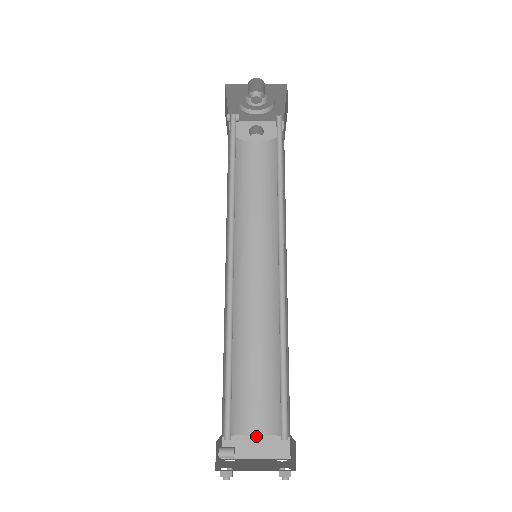
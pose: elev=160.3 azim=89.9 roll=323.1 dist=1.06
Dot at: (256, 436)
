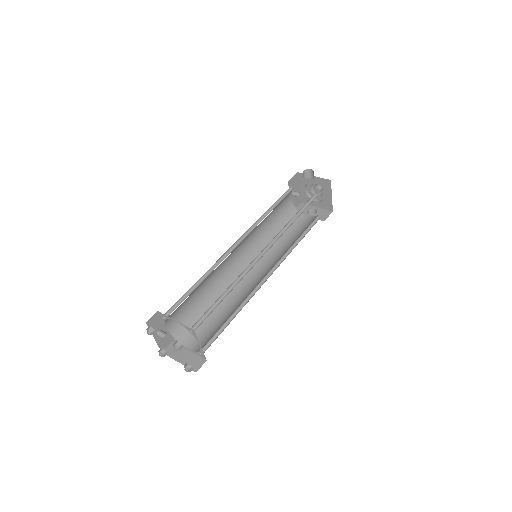
Dot at: (188, 351)
